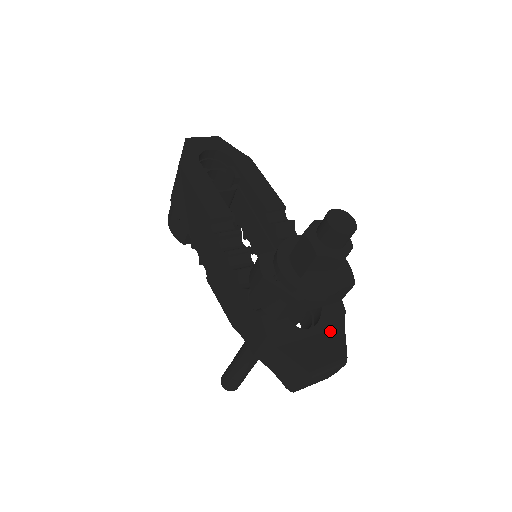
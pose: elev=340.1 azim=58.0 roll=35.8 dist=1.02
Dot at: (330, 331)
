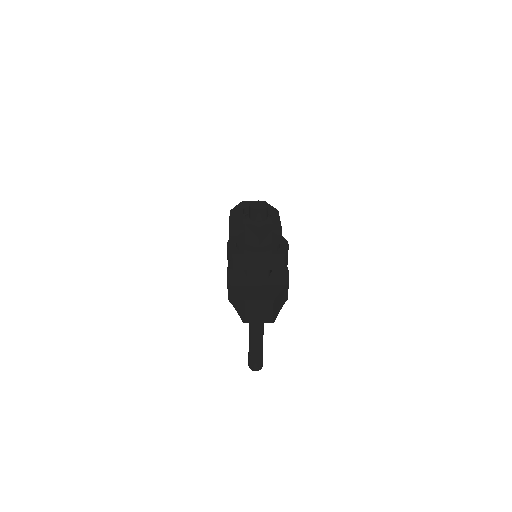
Dot at: (272, 286)
